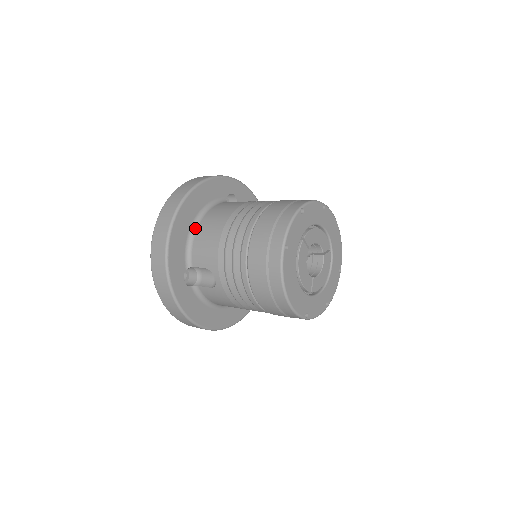
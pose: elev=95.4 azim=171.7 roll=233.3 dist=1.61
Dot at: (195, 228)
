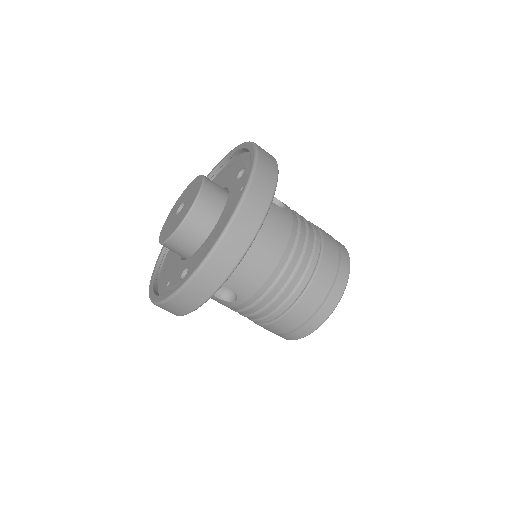
Dot at: occluded
